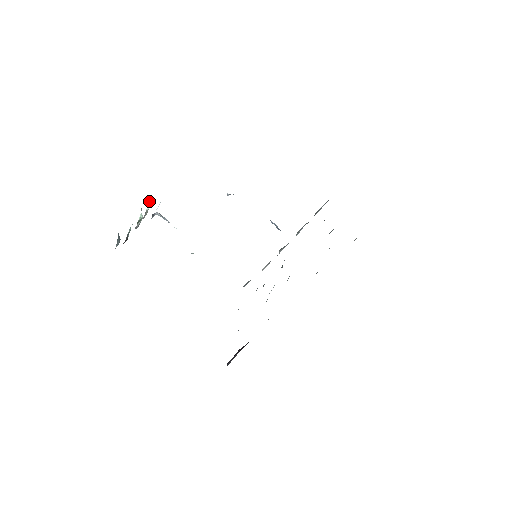
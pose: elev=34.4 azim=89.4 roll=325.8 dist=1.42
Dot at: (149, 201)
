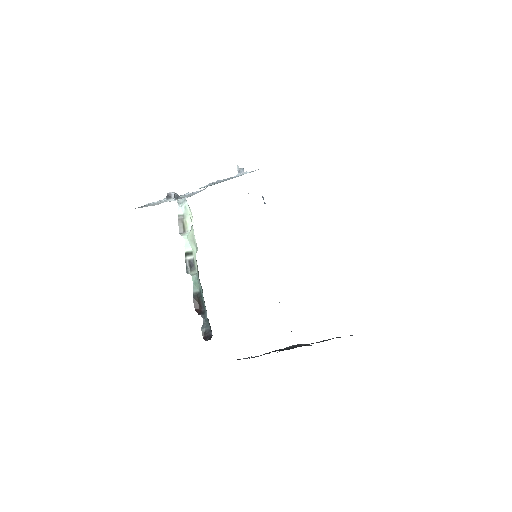
Dot at: (185, 207)
